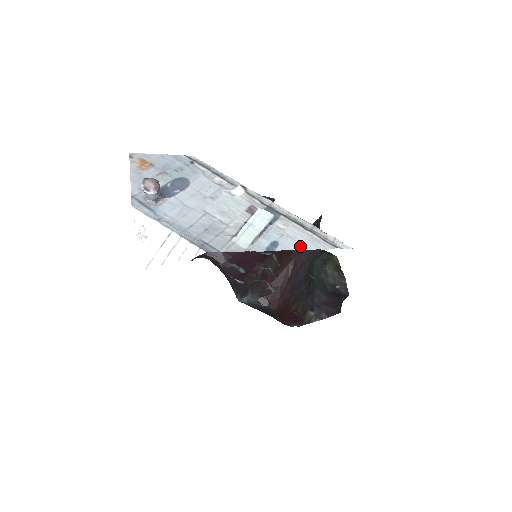
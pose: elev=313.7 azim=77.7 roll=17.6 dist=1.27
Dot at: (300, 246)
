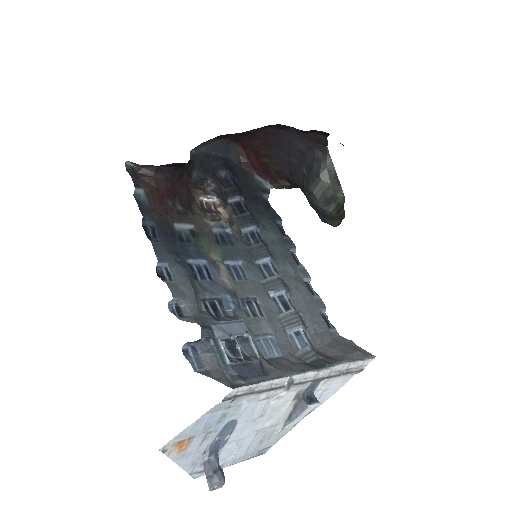
Dot at: (334, 392)
